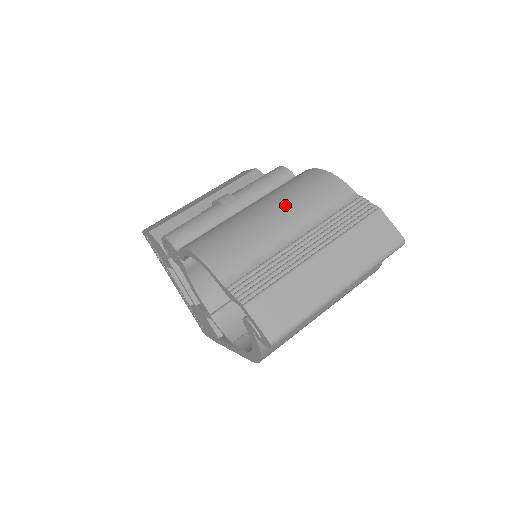
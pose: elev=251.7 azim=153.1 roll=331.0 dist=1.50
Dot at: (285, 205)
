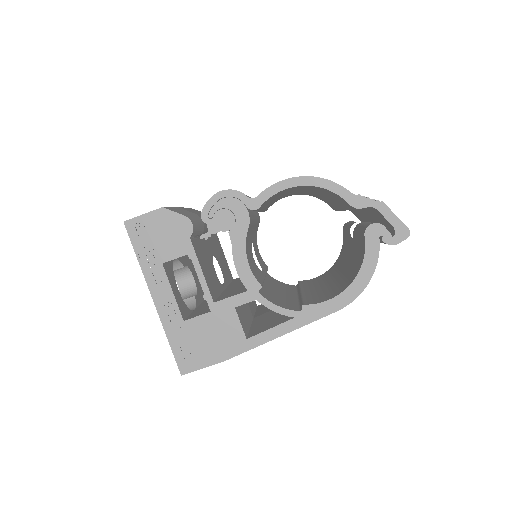
Dot at: occluded
